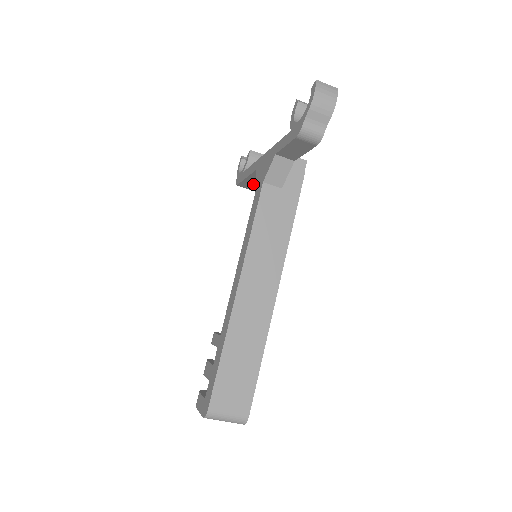
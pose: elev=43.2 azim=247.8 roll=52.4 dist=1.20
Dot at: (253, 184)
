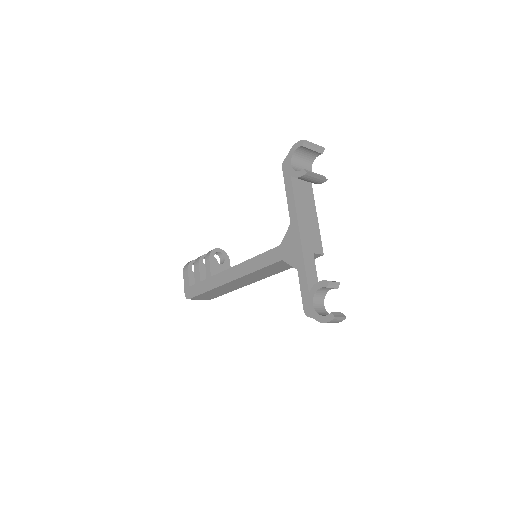
Dot at: occluded
